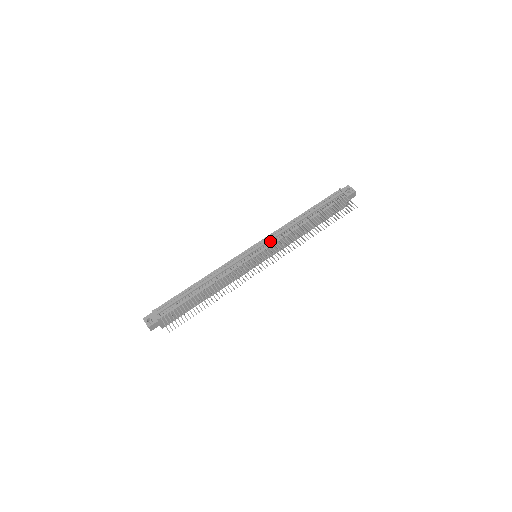
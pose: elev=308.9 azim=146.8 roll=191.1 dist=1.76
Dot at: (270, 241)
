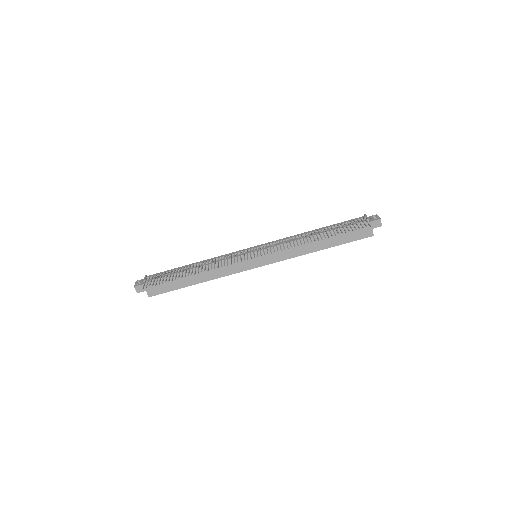
Dot at: (273, 244)
